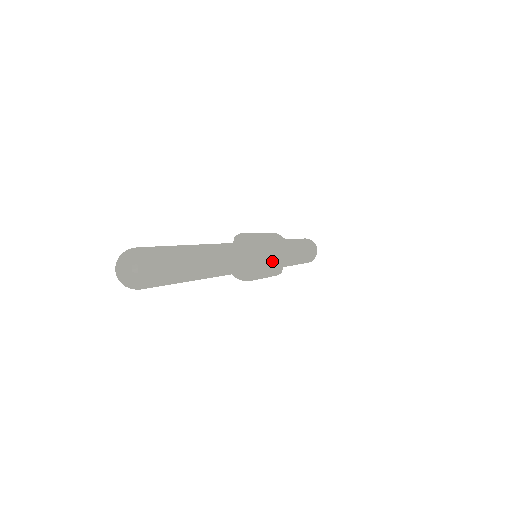
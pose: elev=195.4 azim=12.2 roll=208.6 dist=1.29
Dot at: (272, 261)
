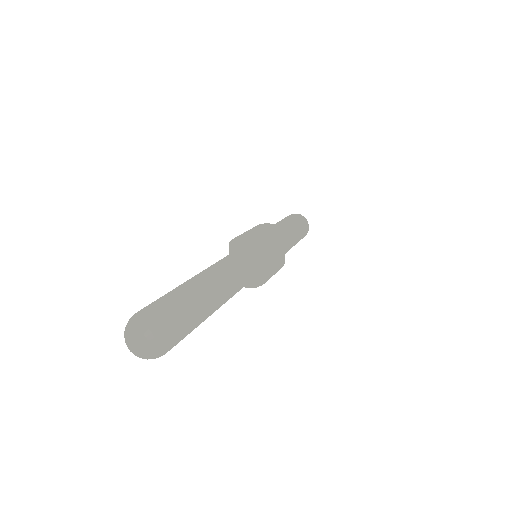
Dot at: (275, 258)
